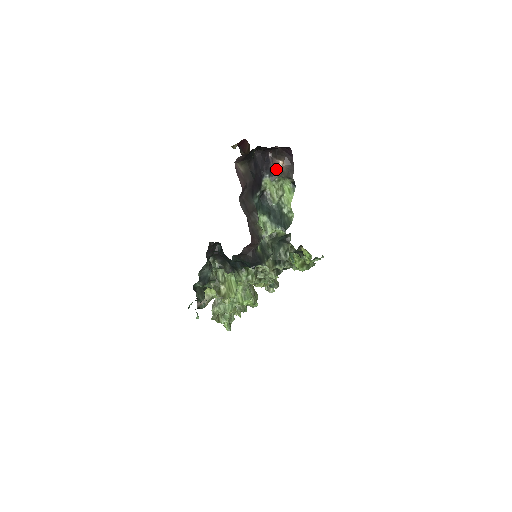
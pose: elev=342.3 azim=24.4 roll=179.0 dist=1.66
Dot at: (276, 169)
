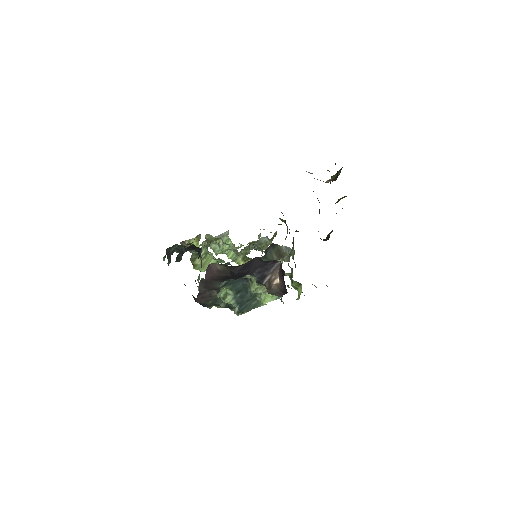
Dot at: (269, 280)
